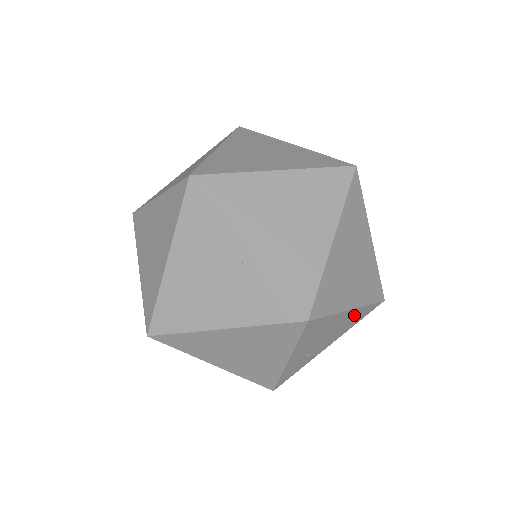
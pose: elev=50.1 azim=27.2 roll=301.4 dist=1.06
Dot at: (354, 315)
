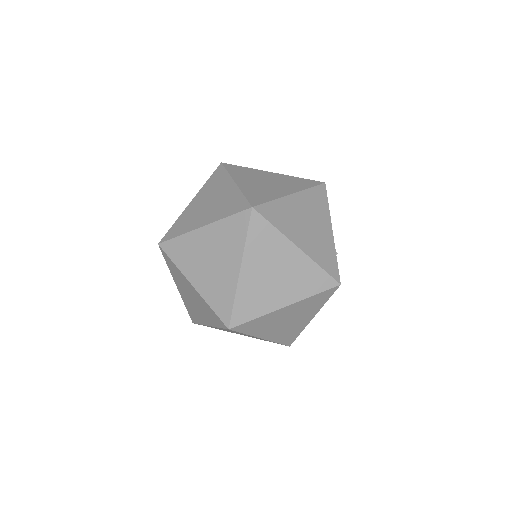
Dot at: occluded
